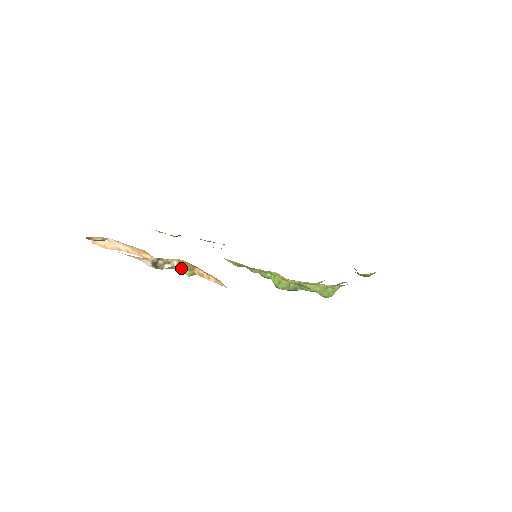
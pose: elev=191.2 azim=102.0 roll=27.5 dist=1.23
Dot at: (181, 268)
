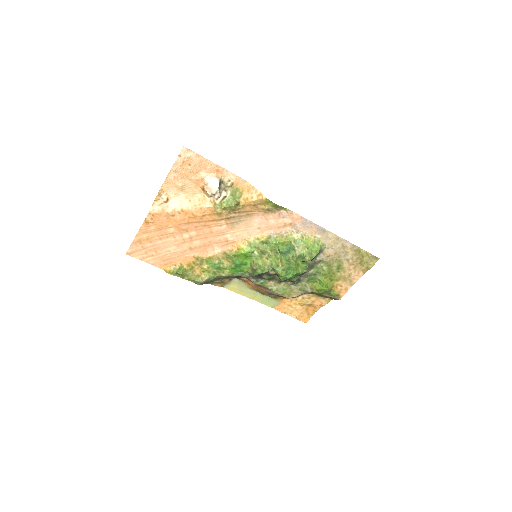
Dot at: (232, 197)
